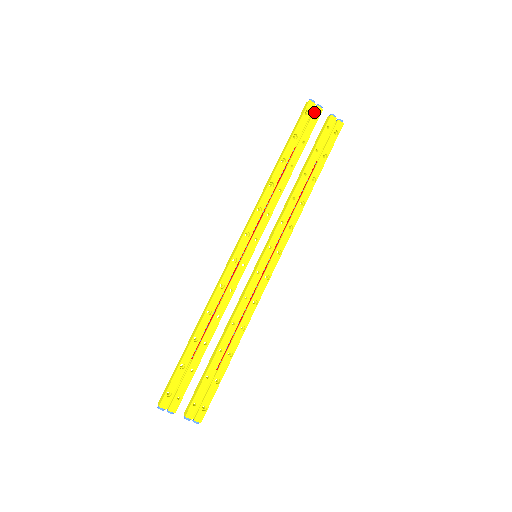
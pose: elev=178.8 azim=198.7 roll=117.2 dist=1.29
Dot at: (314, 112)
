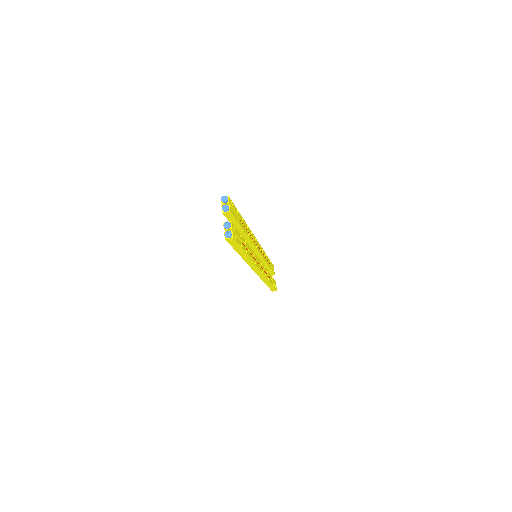
Dot at: occluded
